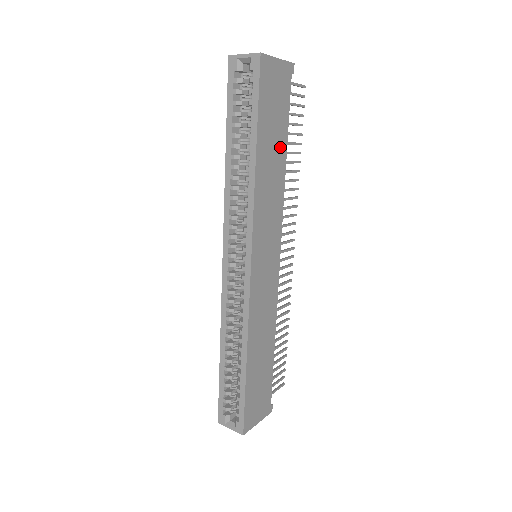
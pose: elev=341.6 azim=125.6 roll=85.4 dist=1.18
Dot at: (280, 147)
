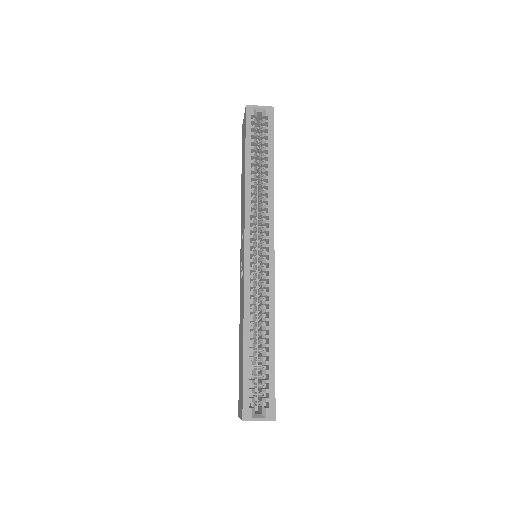
Dot at: occluded
